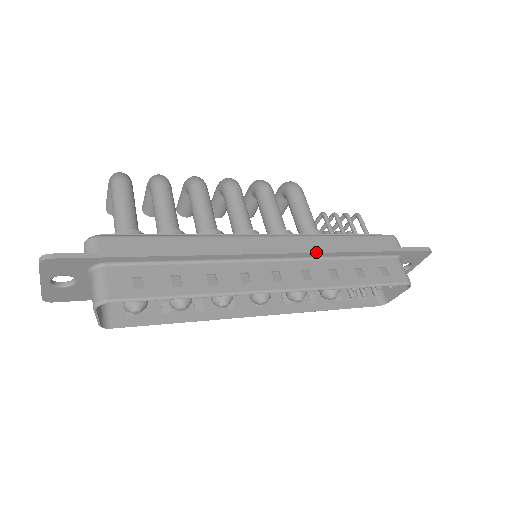
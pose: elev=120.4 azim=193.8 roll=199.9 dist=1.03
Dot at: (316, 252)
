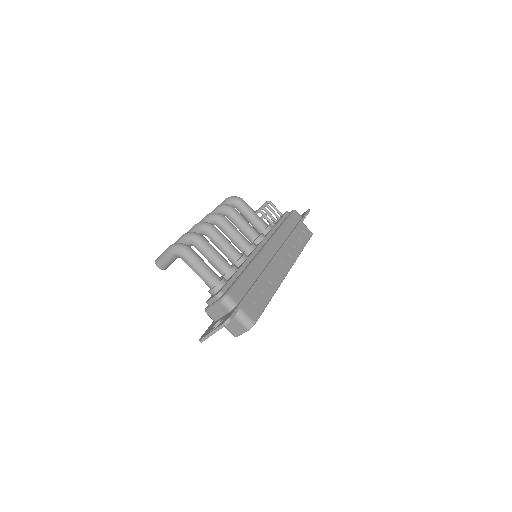
Dot at: (287, 242)
